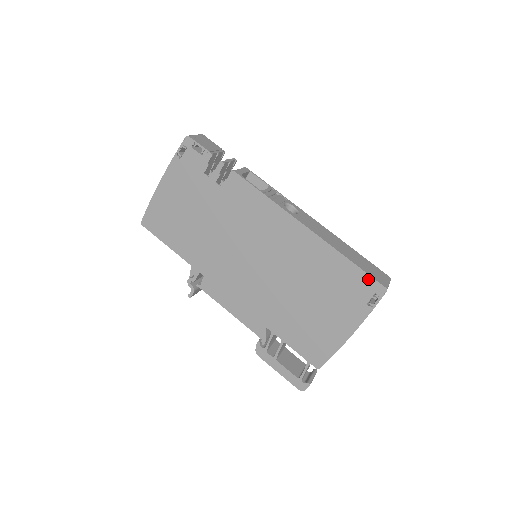
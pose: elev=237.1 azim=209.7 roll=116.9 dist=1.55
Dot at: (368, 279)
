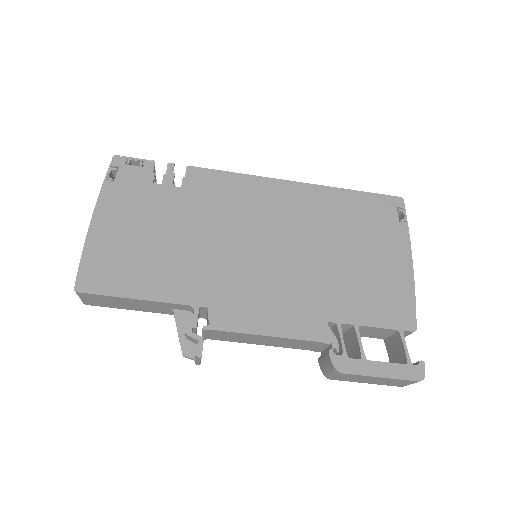
Dot at: (382, 198)
